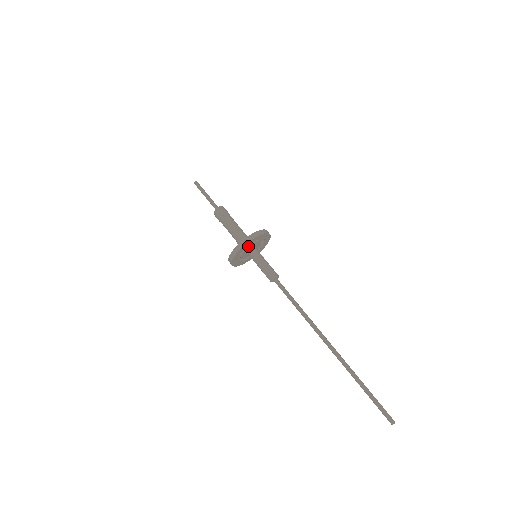
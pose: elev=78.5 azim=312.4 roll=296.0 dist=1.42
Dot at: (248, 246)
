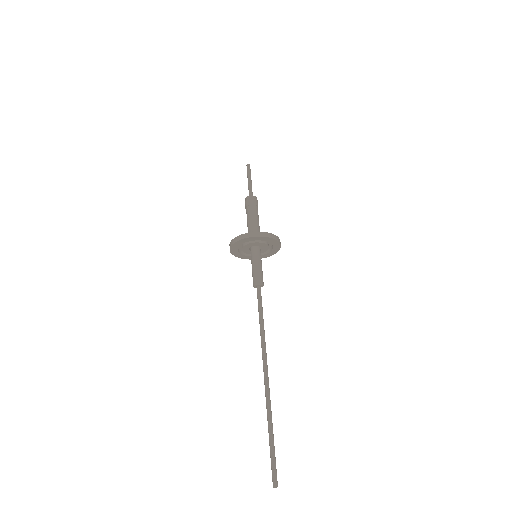
Dot at: (242, 247)
